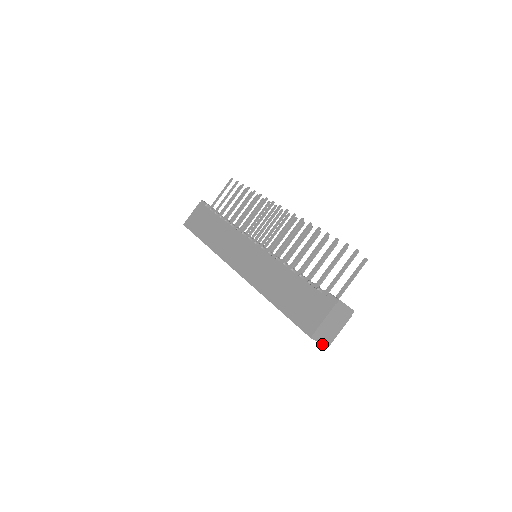
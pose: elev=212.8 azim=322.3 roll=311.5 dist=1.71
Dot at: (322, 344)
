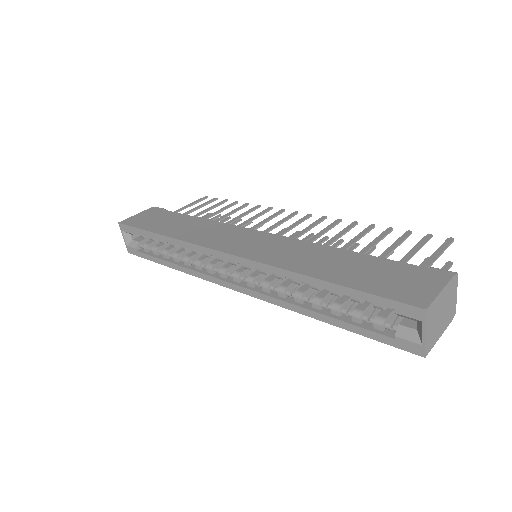
Dot at: (425, 341)
